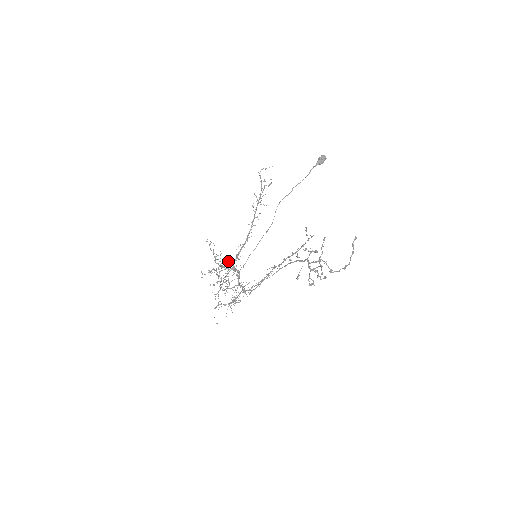
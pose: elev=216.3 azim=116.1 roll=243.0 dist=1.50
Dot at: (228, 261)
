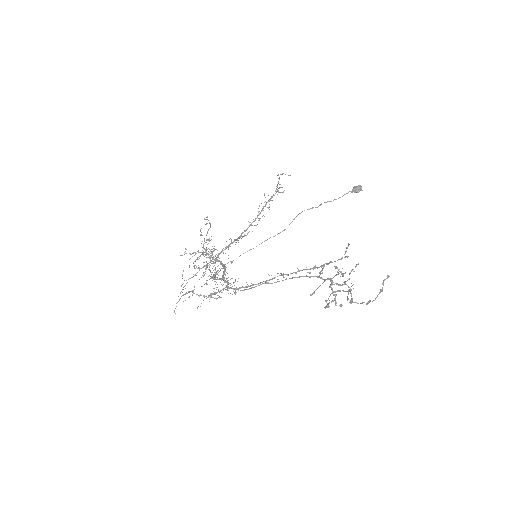
Dot at: occluded
